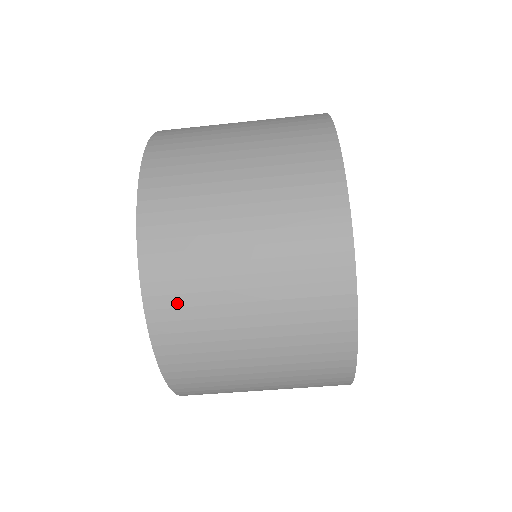
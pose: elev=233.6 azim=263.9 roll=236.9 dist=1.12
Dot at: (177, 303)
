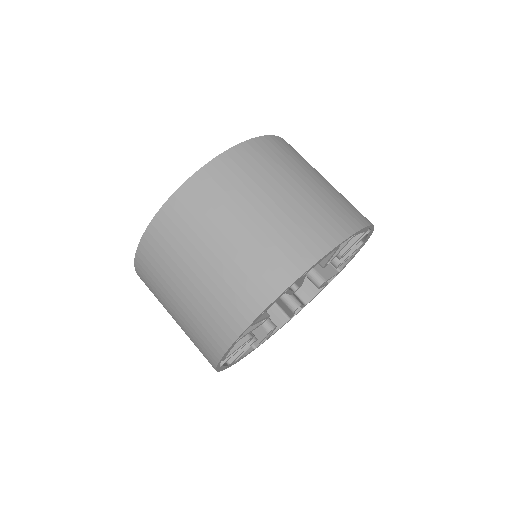
Dot at: occluded
